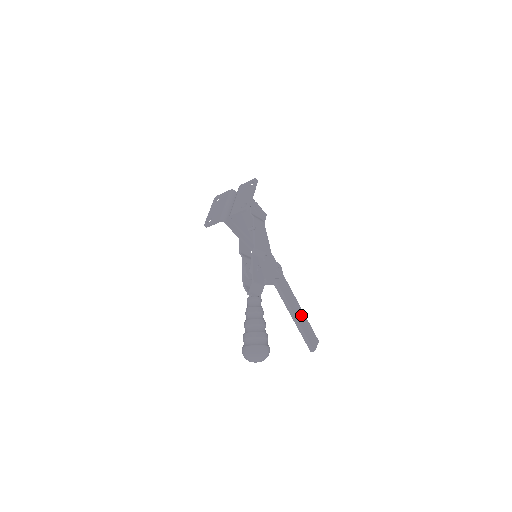
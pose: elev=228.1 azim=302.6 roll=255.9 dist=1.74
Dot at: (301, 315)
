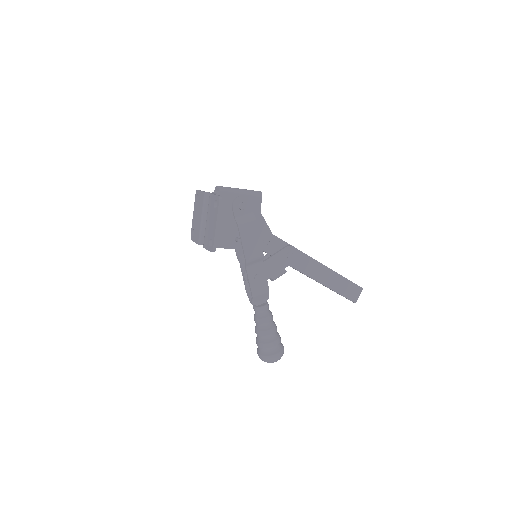
Dot at: (333, 278)
